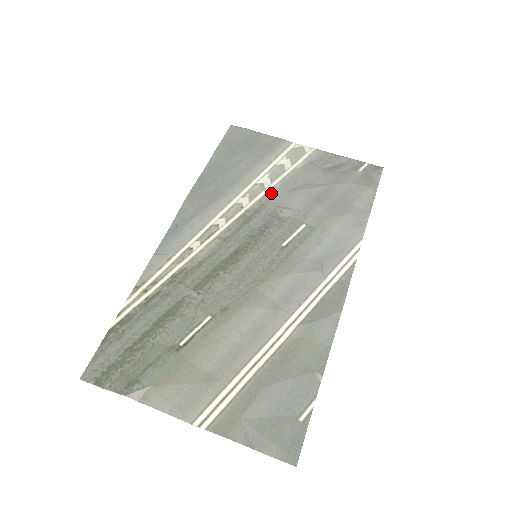
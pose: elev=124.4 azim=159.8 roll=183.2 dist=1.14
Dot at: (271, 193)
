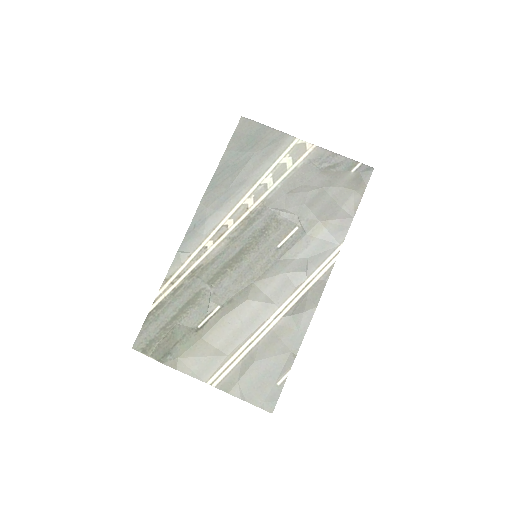
Dot at: (272, 194)
